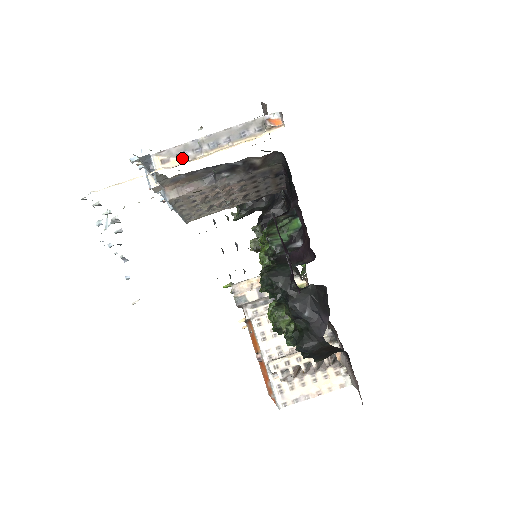
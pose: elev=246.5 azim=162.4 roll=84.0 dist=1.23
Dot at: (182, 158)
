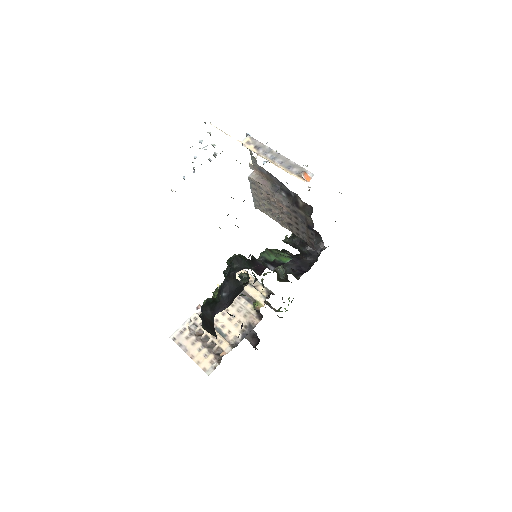
Dot at: (256, 149)
